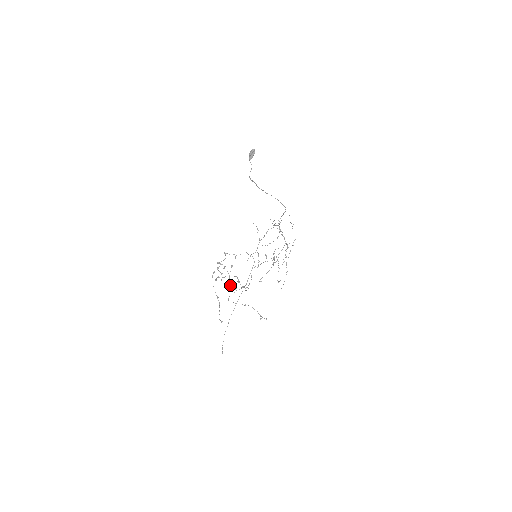
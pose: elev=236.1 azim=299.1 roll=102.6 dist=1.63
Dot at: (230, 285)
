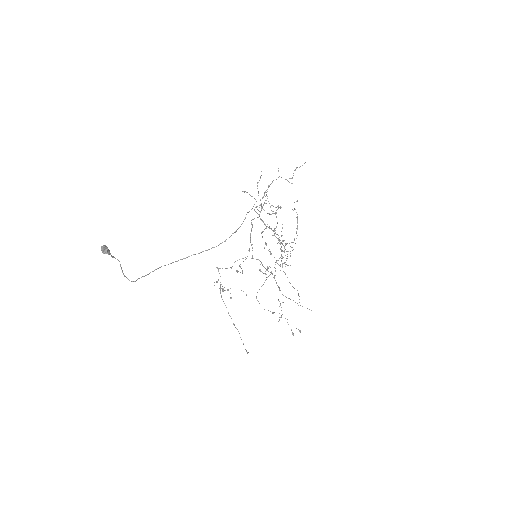
Dot at: occluded
